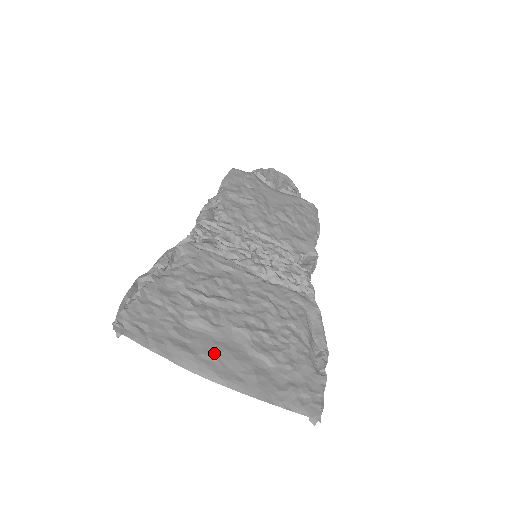
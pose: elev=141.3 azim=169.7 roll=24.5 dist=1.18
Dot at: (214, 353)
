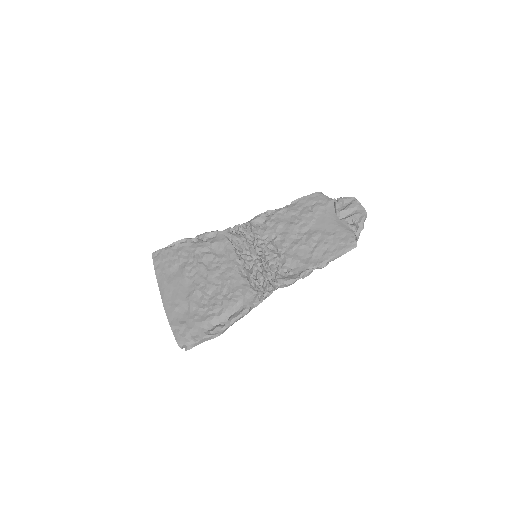
Dot at: (173, 287)
